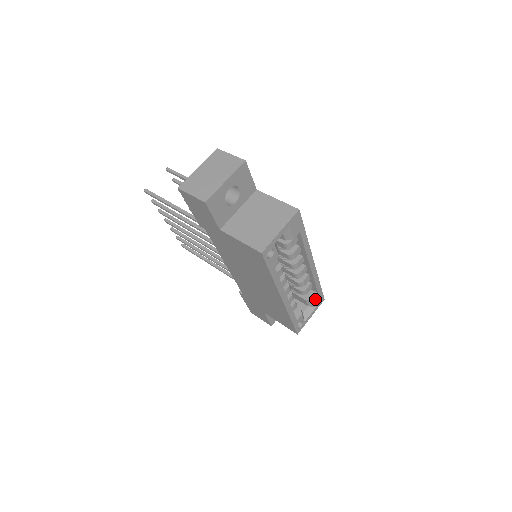
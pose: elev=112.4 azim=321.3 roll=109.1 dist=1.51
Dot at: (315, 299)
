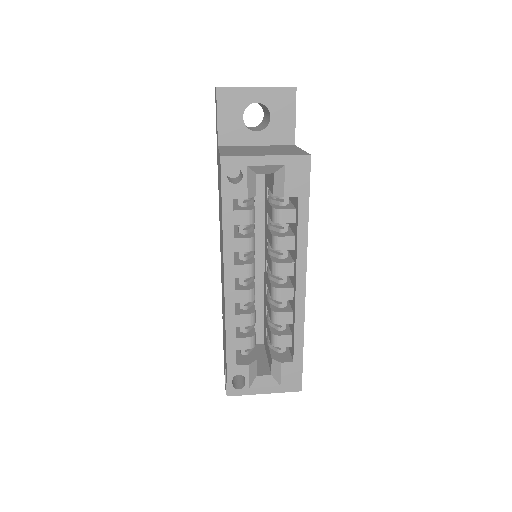
Dot at: (284, 367)
